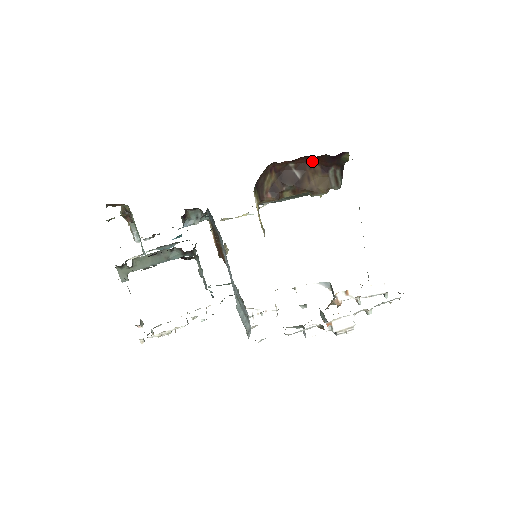
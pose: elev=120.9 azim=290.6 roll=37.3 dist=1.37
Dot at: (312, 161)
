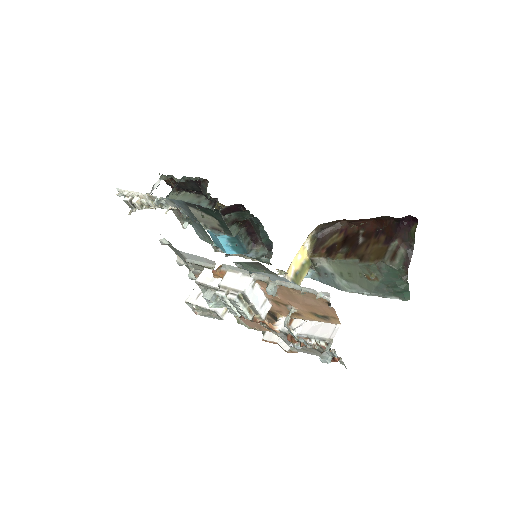
Dot at: (381, 231)
